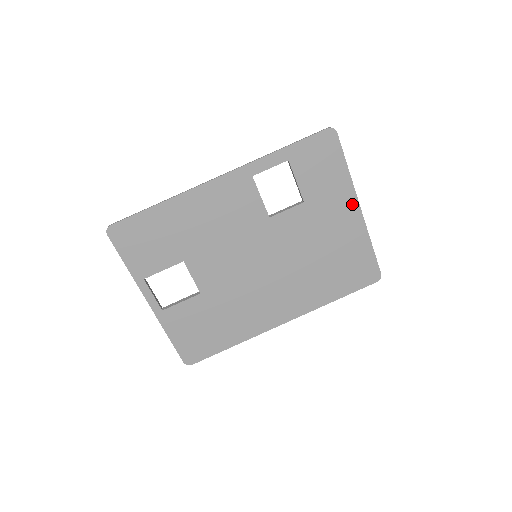
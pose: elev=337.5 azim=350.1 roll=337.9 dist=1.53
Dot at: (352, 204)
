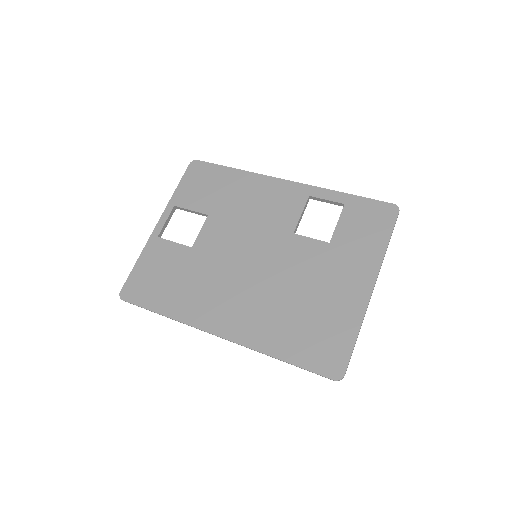
Dot at: (369, 278)
